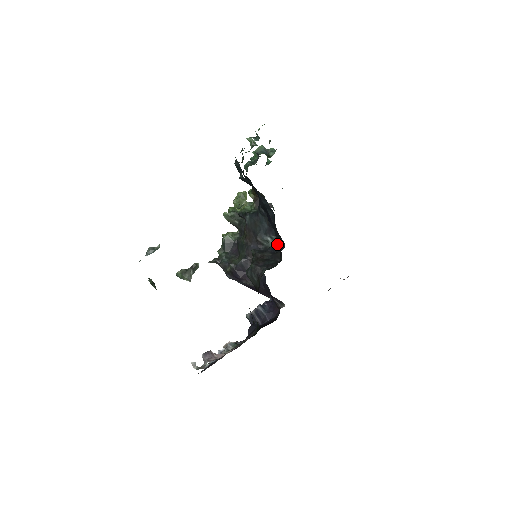
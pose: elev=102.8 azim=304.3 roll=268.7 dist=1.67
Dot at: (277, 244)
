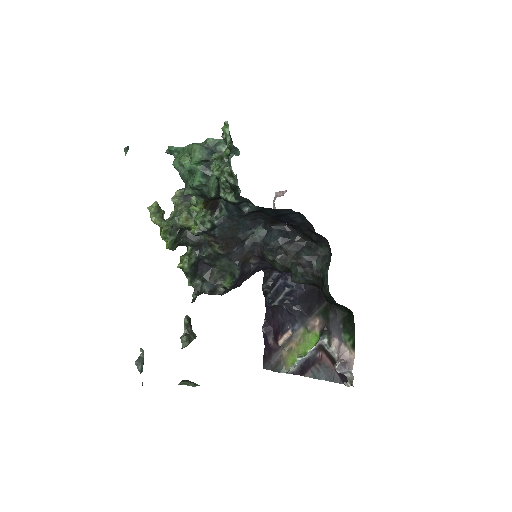
Dot at: (266, 228)
